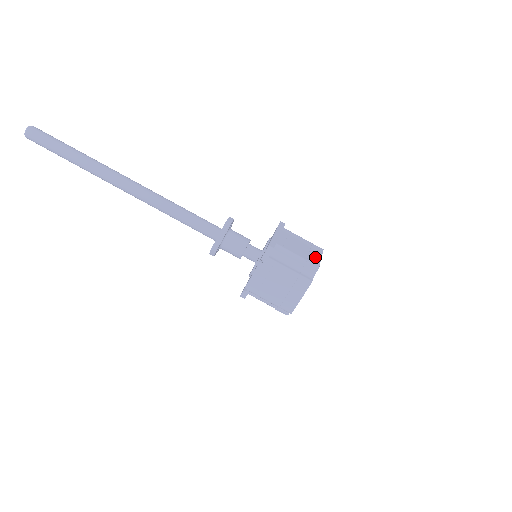
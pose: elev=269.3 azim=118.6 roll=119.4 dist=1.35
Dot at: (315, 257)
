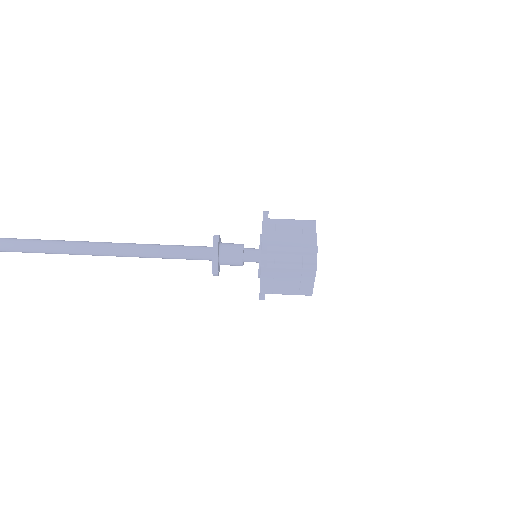
Dot at: (310, 238)
